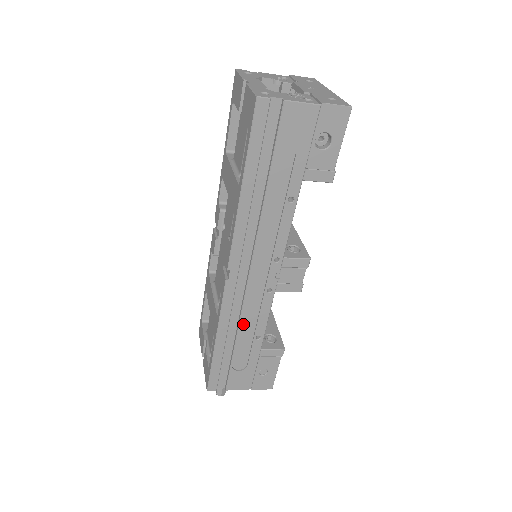
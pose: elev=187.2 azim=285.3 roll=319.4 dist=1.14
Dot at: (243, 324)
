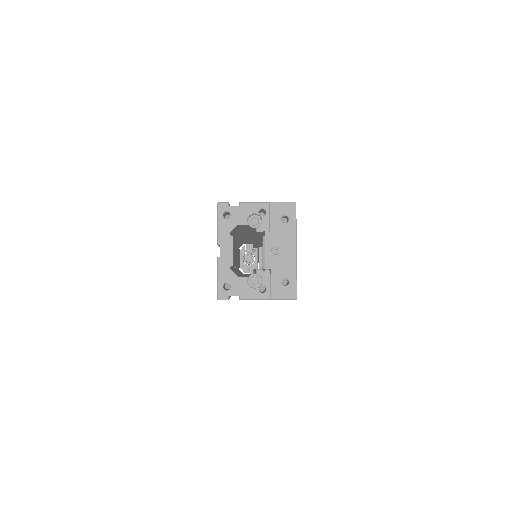
Dot at: occluded
